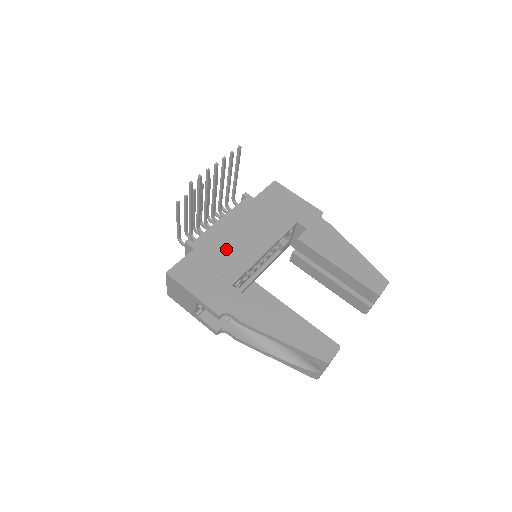
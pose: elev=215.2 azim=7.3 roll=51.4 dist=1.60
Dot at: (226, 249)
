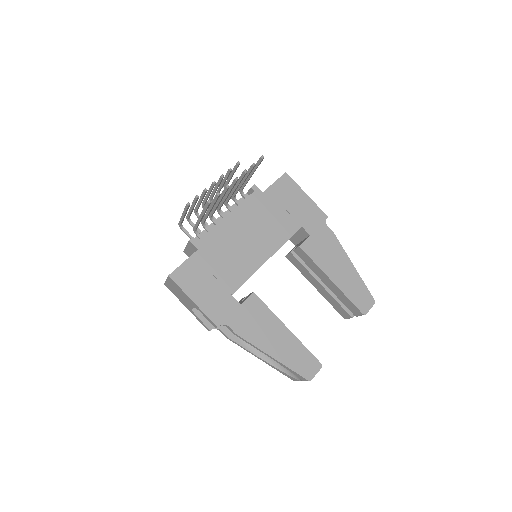
Dot at: (230, 253)
